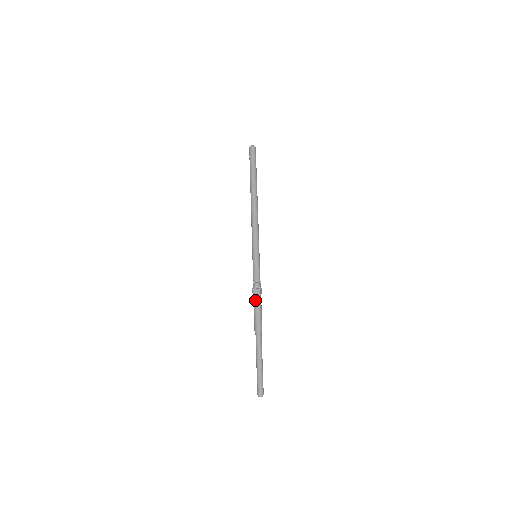
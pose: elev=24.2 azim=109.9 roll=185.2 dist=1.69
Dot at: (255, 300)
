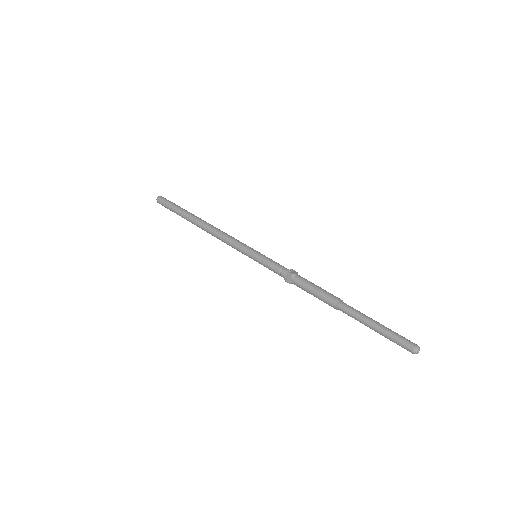
Dot at: (298, 286)
